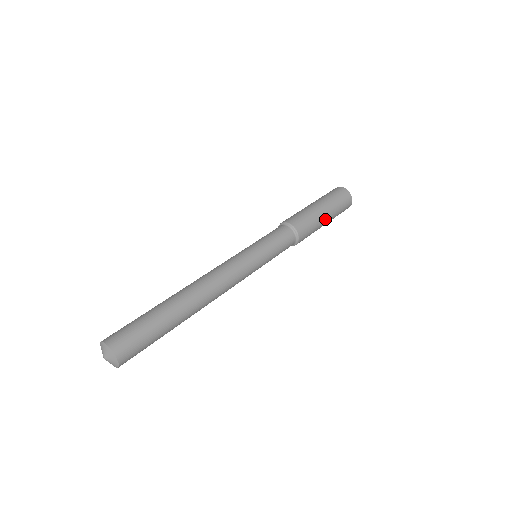
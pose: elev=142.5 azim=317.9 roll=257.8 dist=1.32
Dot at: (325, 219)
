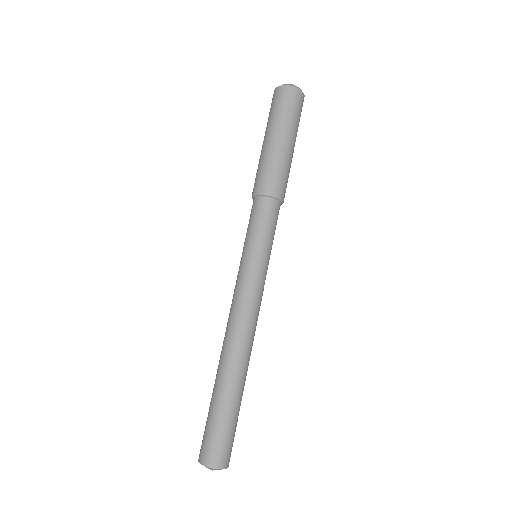
Dot at: occluded
